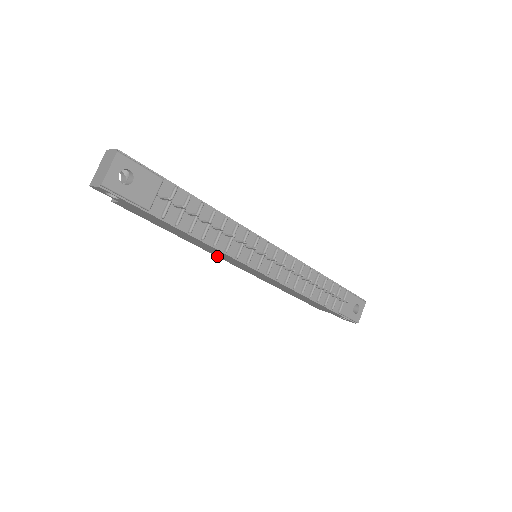
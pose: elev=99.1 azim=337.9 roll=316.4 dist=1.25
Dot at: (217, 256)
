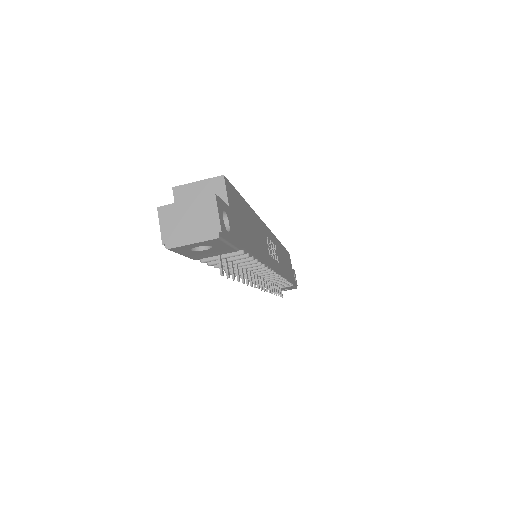
Dot at: occluded
